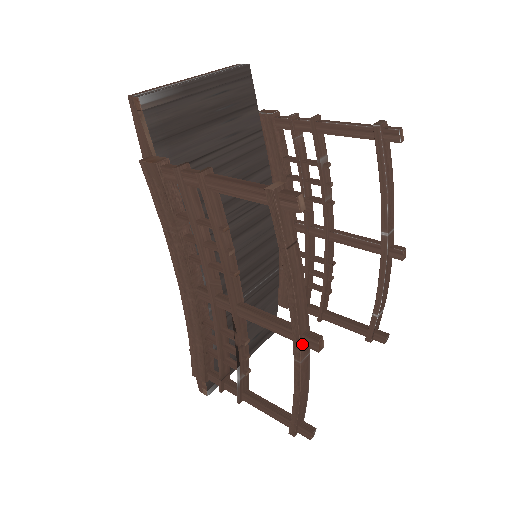
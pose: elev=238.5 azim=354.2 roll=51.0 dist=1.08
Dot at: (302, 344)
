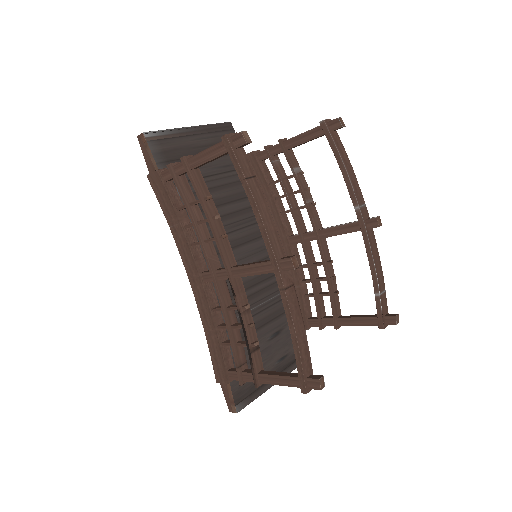
Dot at: (281, 270)
